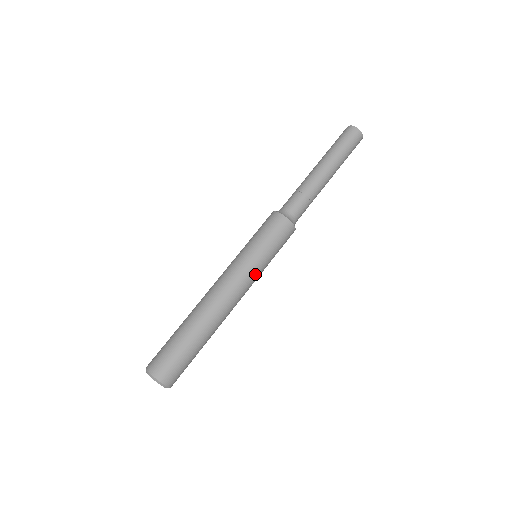
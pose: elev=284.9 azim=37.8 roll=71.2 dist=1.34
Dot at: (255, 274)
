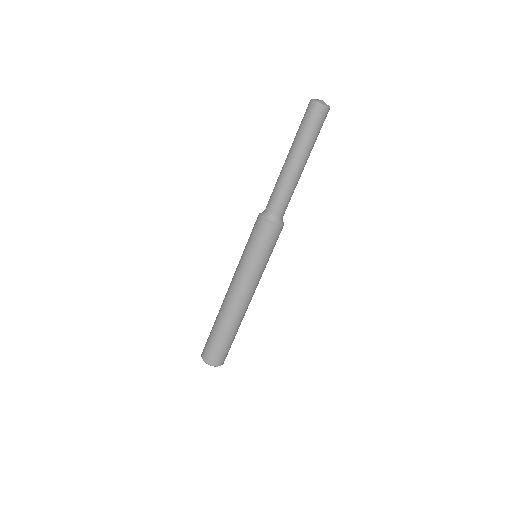
Dot at: (259, 275)
